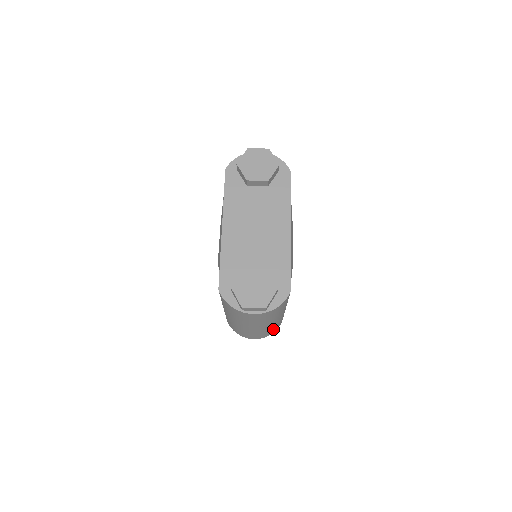
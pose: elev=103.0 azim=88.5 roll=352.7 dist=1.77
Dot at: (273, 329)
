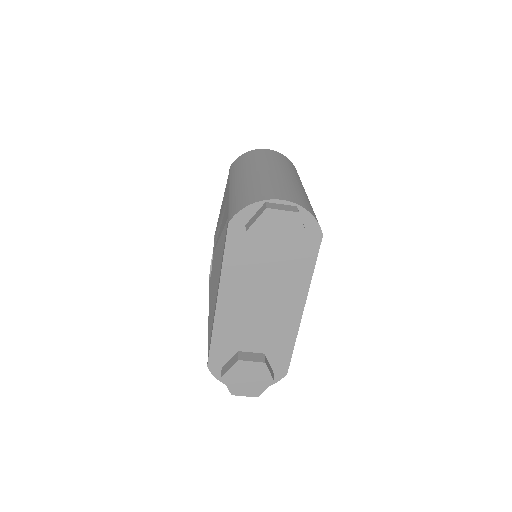
Dot at: occluded
